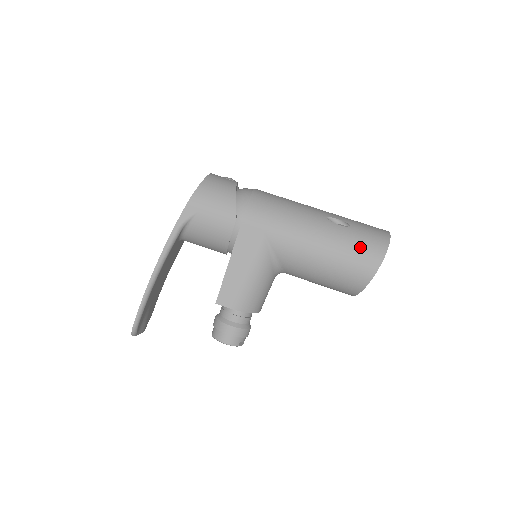
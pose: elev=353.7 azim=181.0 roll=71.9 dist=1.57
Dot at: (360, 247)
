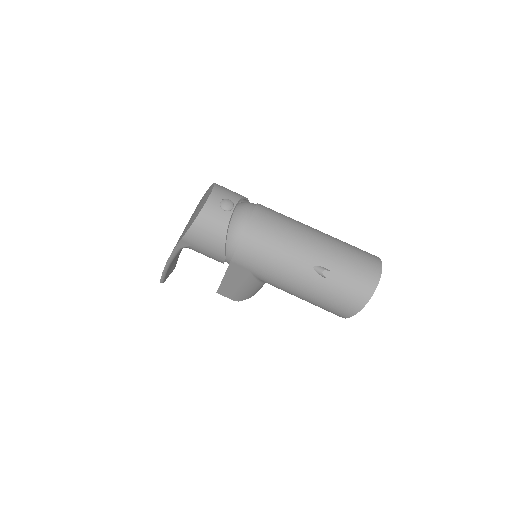
Dot at: (337, 301)
